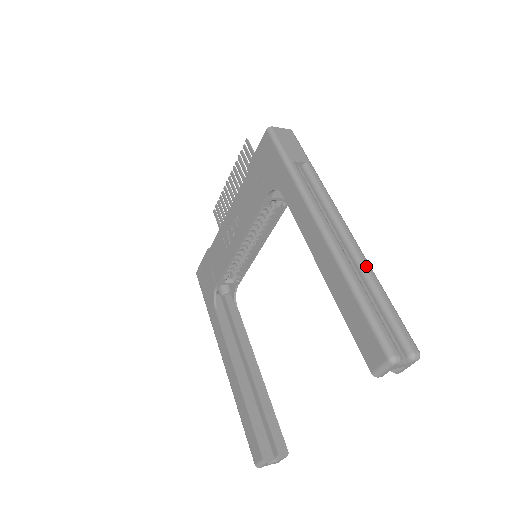
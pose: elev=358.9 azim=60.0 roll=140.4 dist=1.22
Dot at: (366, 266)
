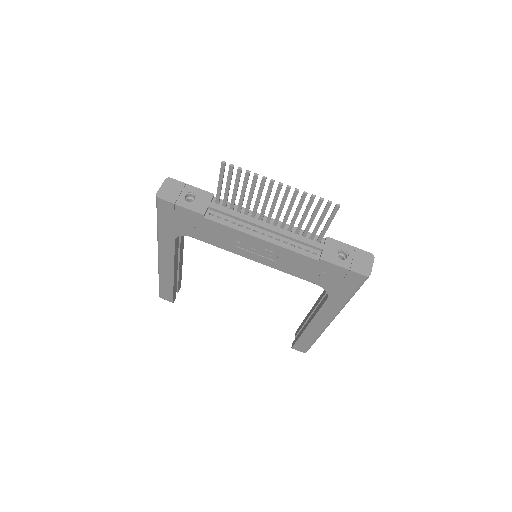
Dot at: occluded
